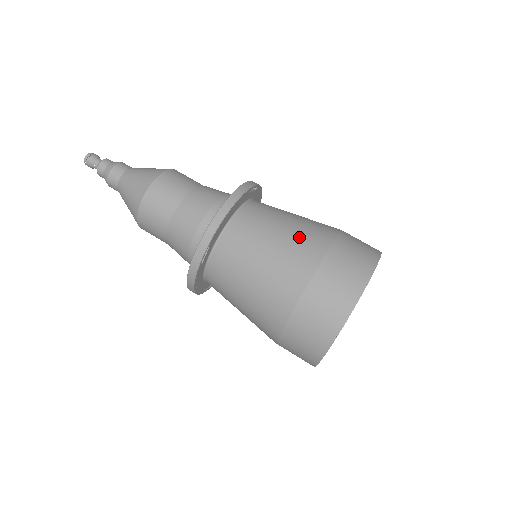
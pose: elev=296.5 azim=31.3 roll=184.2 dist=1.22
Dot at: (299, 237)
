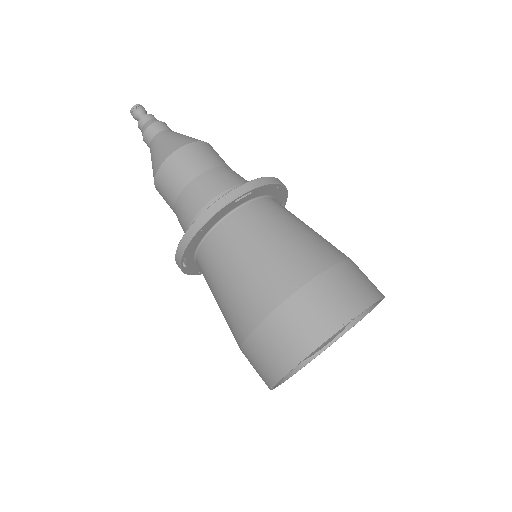
Dot at: (258, 278)
